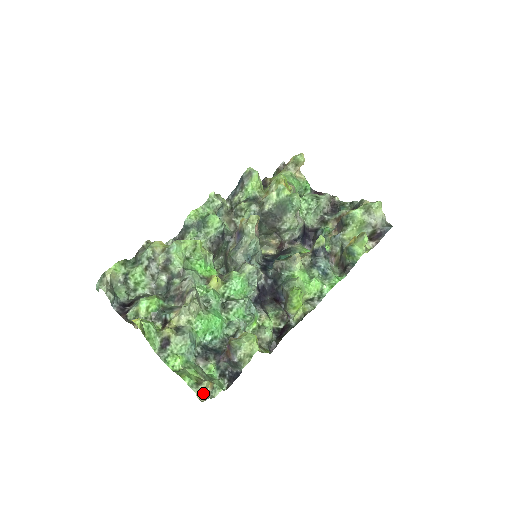
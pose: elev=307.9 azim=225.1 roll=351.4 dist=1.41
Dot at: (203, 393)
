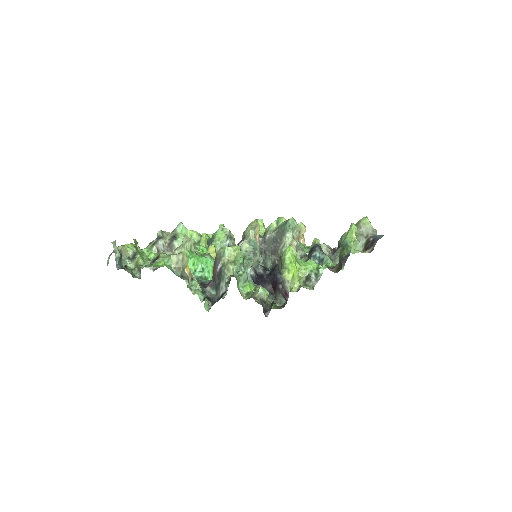
Dot at: (179, 262)
